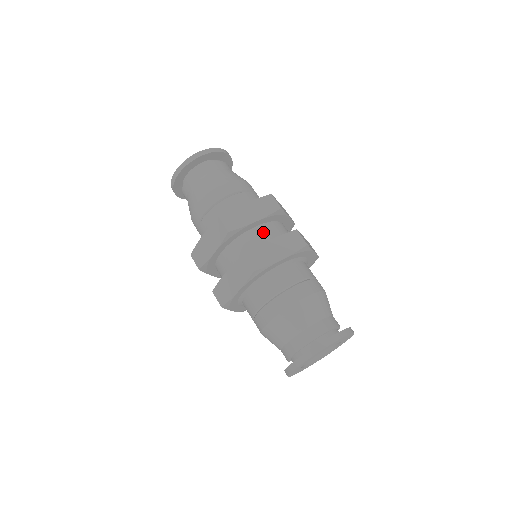
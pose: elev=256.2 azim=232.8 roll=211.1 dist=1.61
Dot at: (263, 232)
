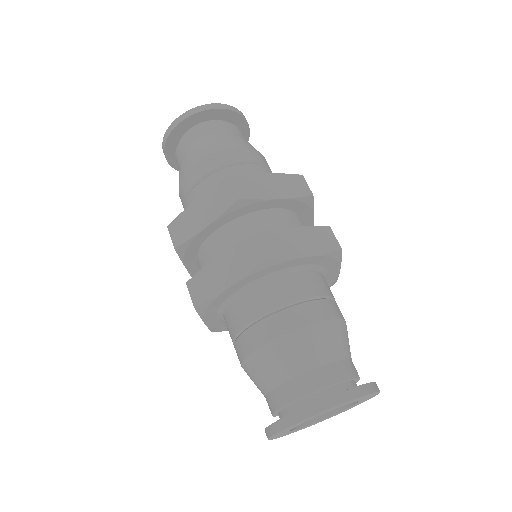
Dot at: (282, 218)
